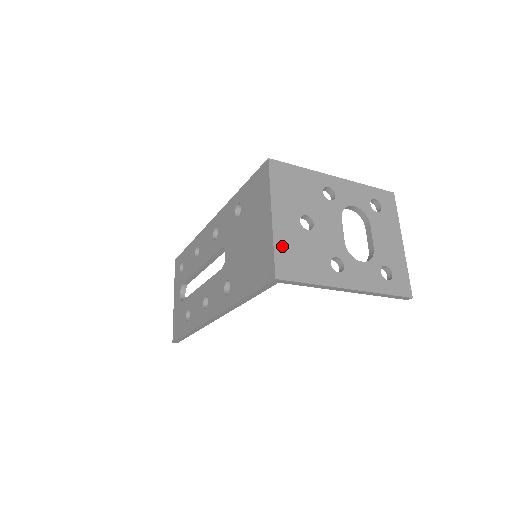
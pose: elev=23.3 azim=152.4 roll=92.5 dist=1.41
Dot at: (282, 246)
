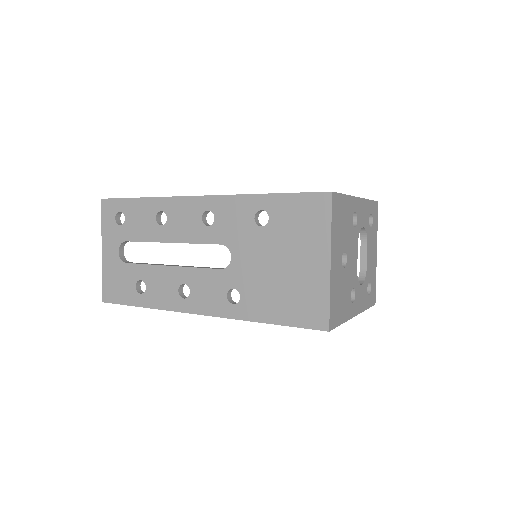
Dot at: (333, 294)
